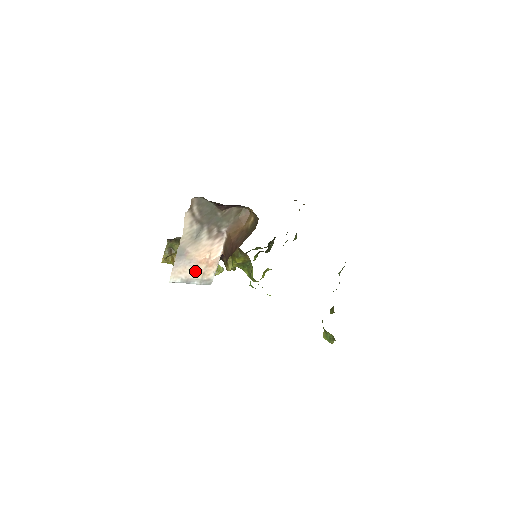
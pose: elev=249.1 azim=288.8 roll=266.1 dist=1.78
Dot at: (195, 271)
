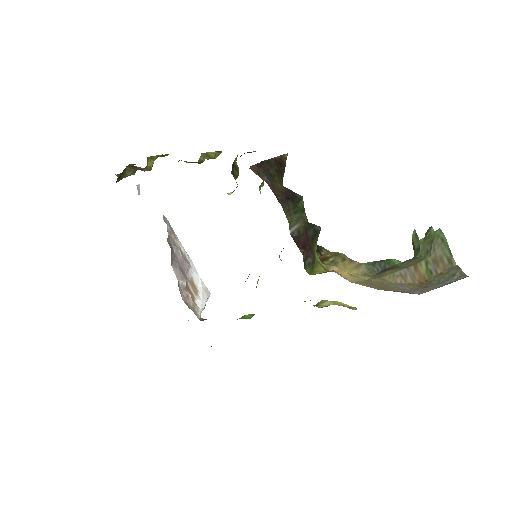
Dot at: occluded
